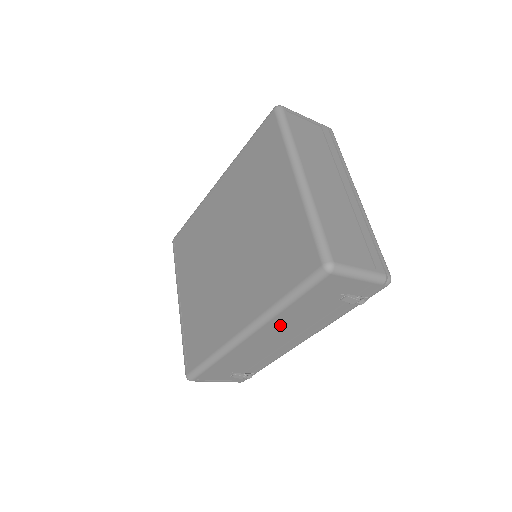
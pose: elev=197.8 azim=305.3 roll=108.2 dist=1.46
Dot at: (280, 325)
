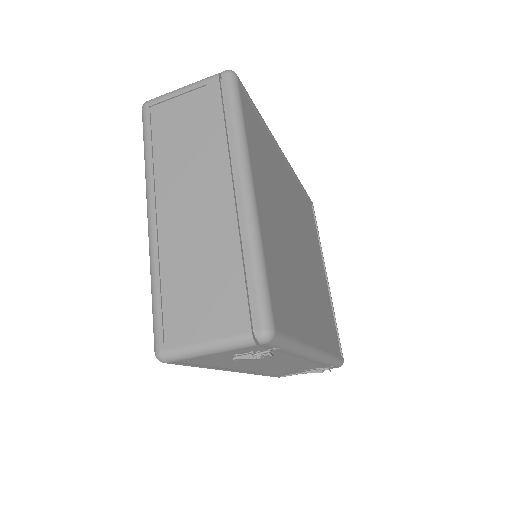
Dot at: (245, 365)
